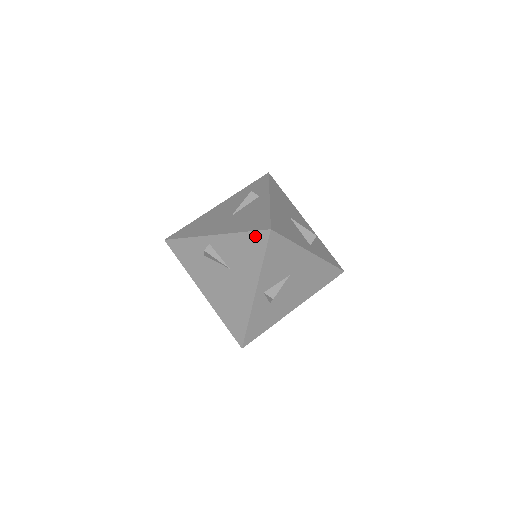
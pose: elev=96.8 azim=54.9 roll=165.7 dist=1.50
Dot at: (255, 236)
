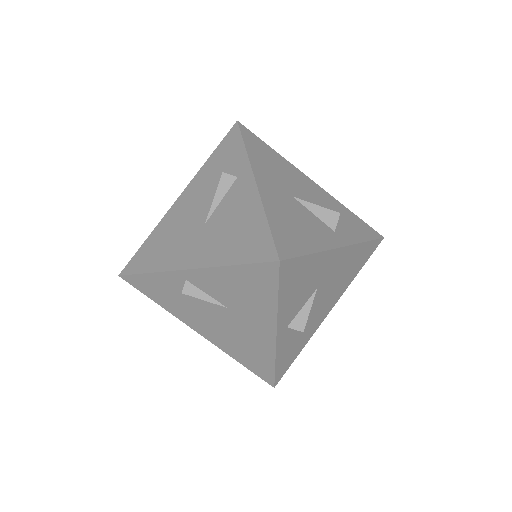
Dot at: (255, 270)
